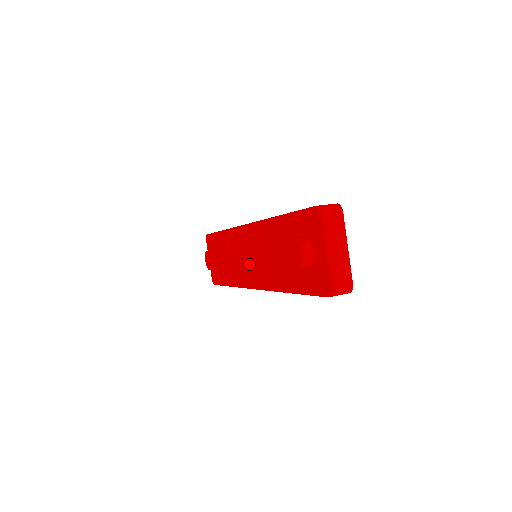
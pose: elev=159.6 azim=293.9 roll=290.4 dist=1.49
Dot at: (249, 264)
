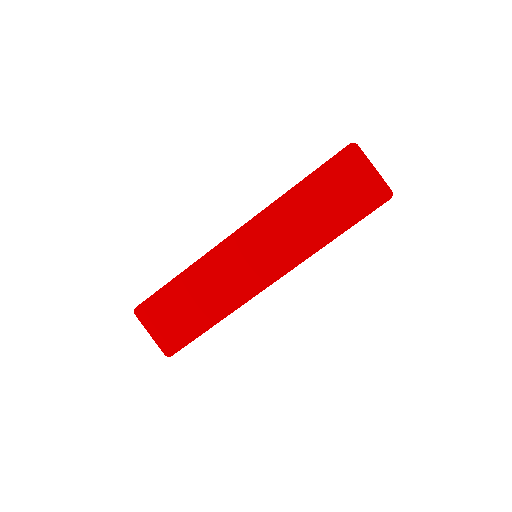
Dot at: (273, 250)
